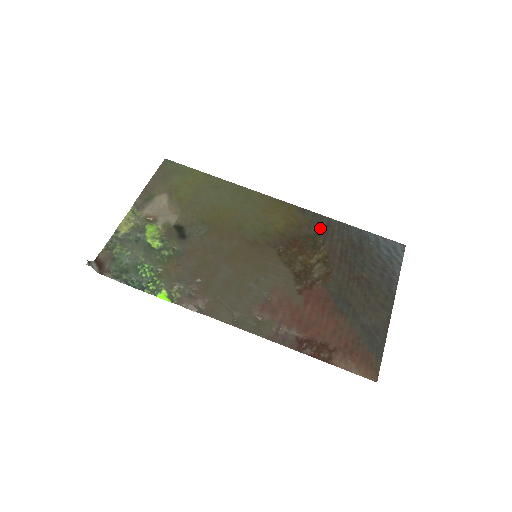
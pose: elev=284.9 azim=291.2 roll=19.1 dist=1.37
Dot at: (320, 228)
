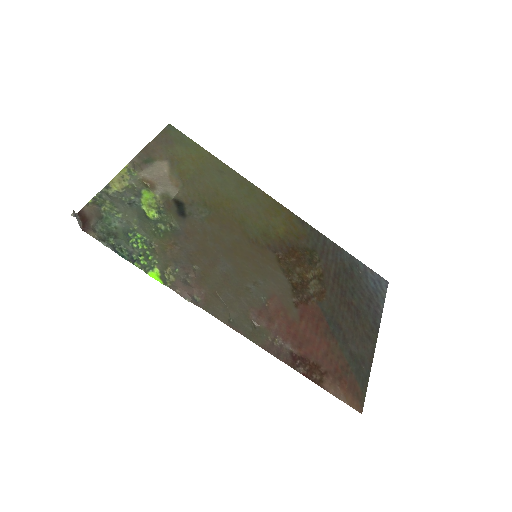
Dot at: (317, 244)
